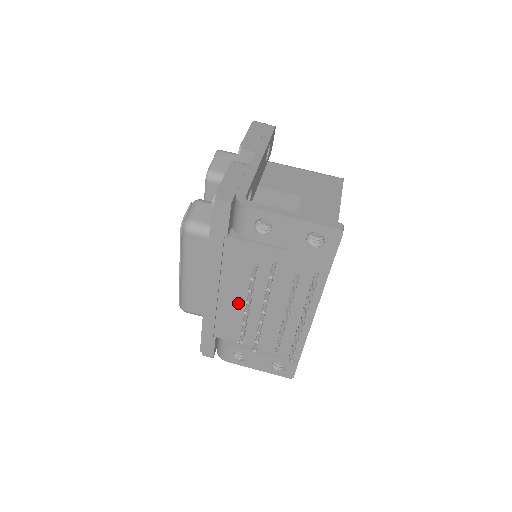
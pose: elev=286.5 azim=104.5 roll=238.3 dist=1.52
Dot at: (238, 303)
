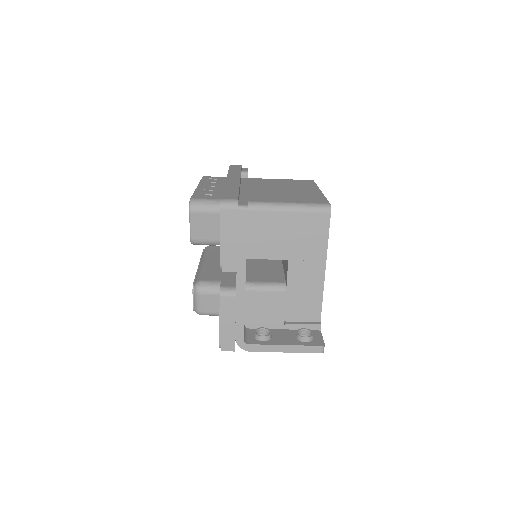
Dot at: occluded
